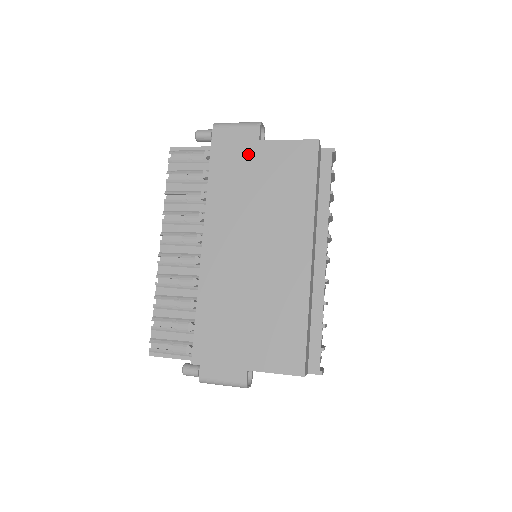
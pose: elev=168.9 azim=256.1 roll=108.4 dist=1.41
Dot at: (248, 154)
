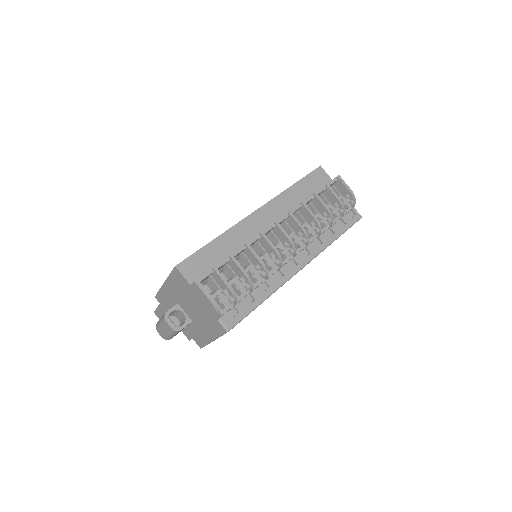
Dot at: occluded
